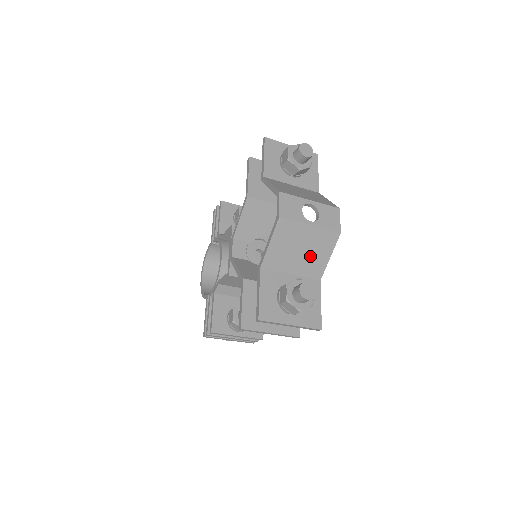
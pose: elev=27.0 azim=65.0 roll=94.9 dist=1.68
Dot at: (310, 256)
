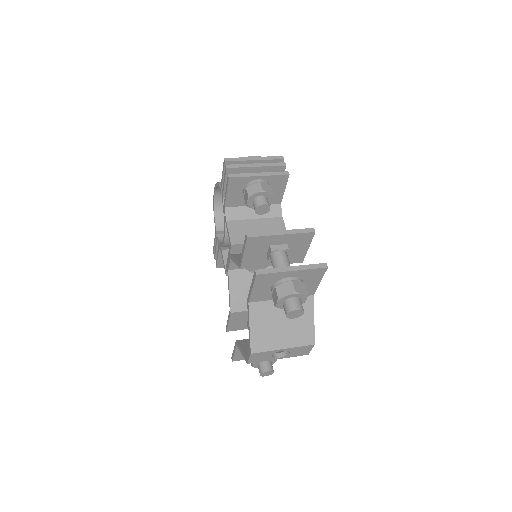
Dot at: occluded
